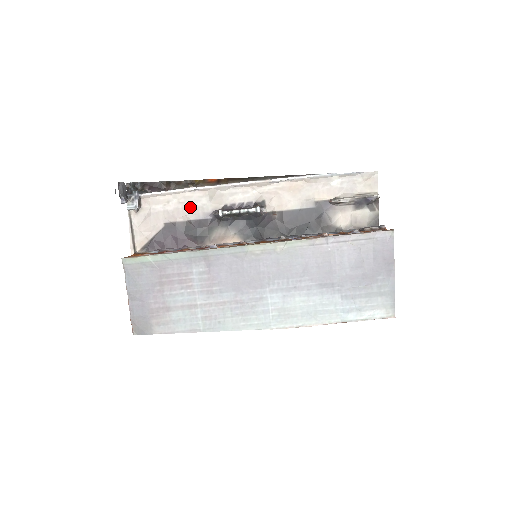
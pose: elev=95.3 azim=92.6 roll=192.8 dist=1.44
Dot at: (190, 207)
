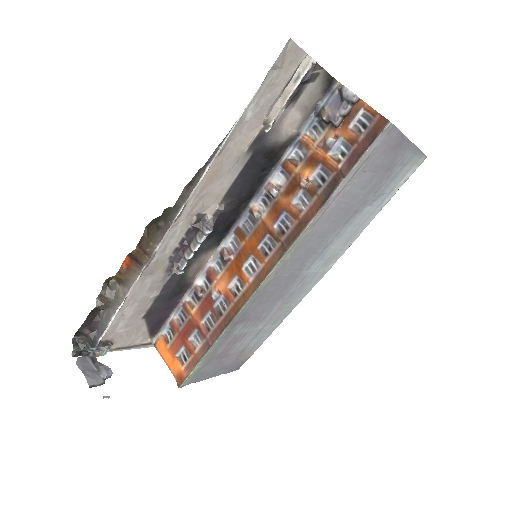
Dot at: (144, 295)
